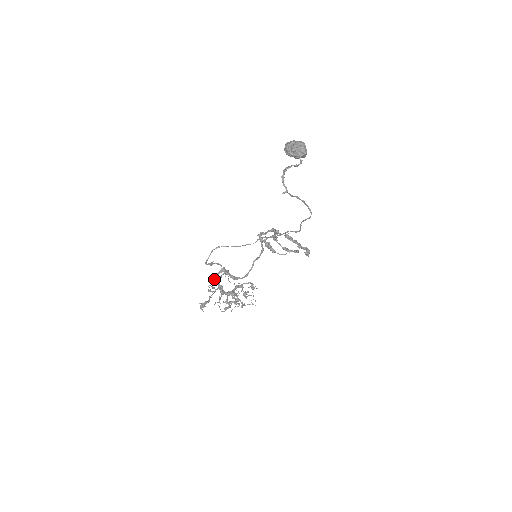
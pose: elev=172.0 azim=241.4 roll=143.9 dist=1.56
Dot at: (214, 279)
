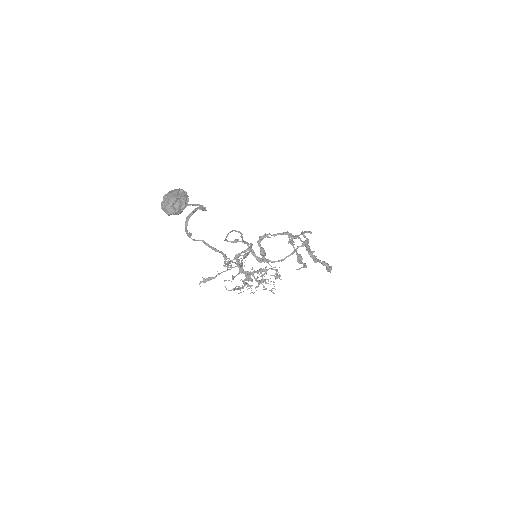
Dot at: (235, 256)
